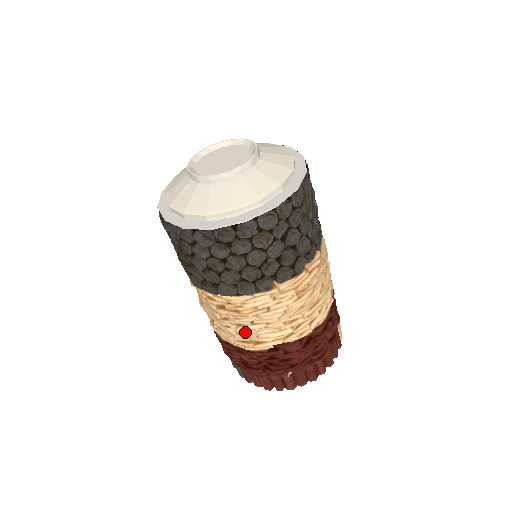
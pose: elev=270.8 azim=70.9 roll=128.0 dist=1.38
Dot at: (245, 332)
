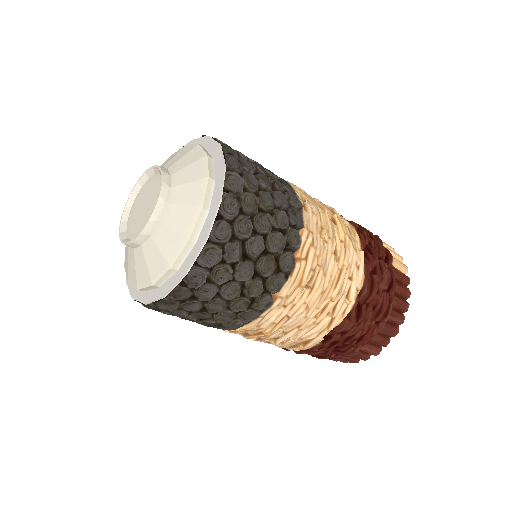
Dot at: (286, 340)
